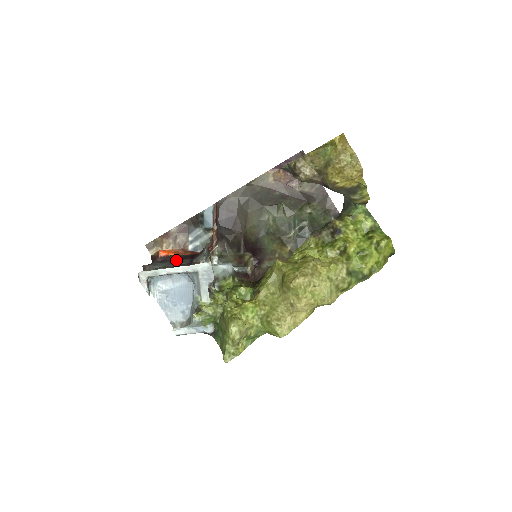
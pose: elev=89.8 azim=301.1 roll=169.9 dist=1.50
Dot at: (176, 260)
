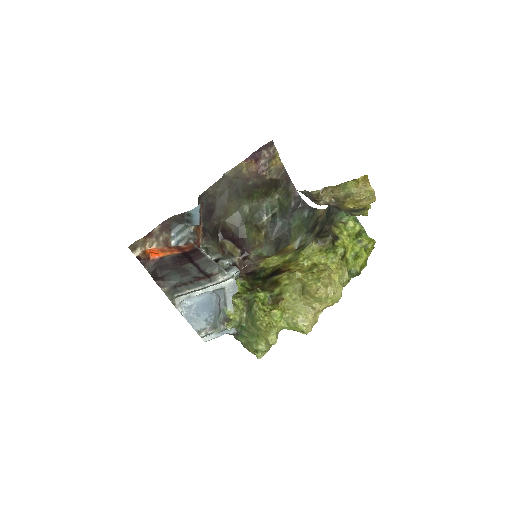
Dot at: (176, 265)
